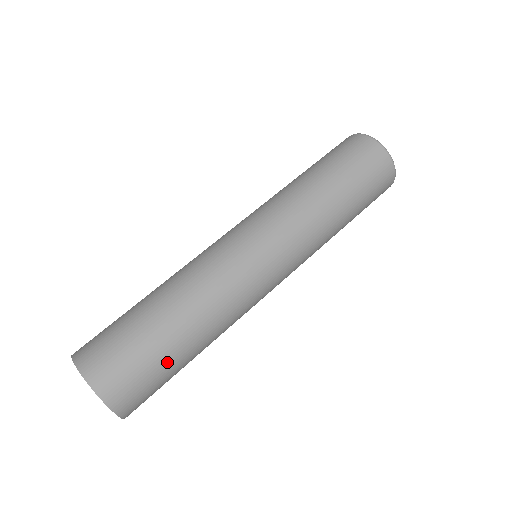
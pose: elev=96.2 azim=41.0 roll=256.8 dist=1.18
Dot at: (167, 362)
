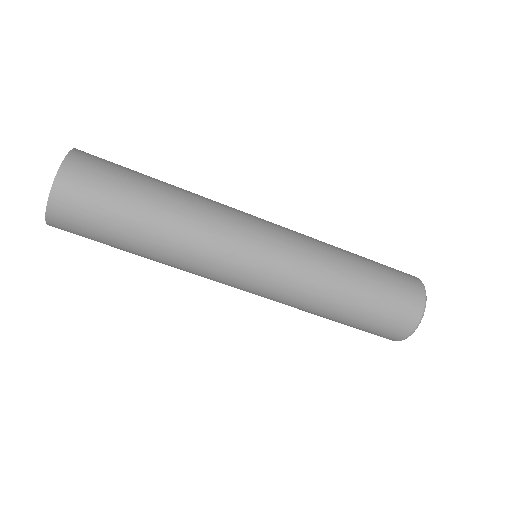
Dot at: (116, 226)
